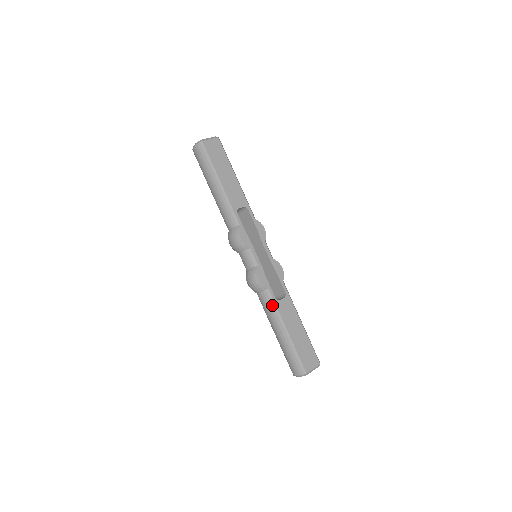
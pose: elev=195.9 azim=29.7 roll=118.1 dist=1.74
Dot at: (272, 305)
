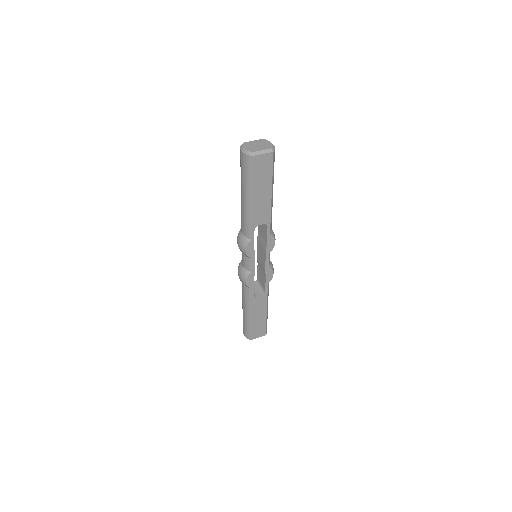
Dot at: (248, 298)
